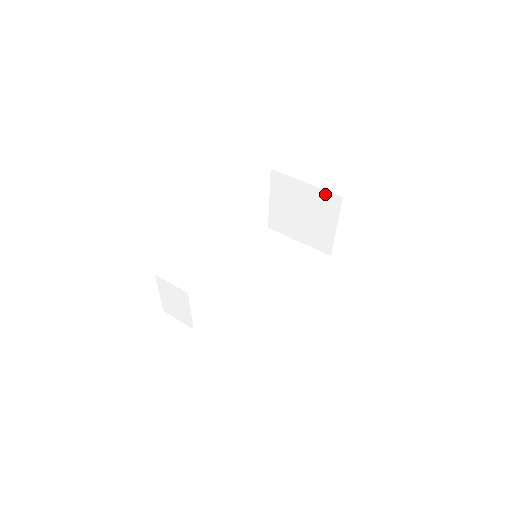
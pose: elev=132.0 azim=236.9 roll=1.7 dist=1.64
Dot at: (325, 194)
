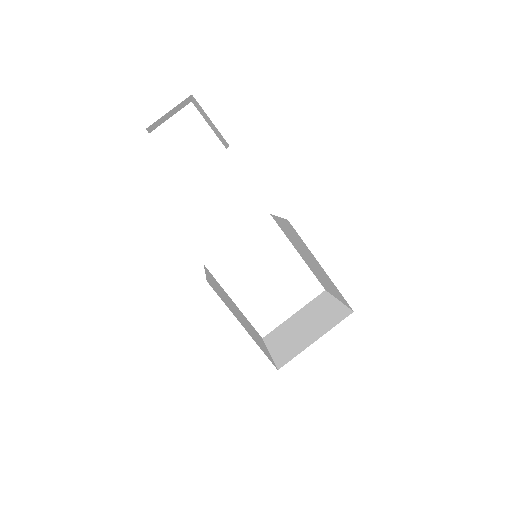
Dot at: (342, 309)
